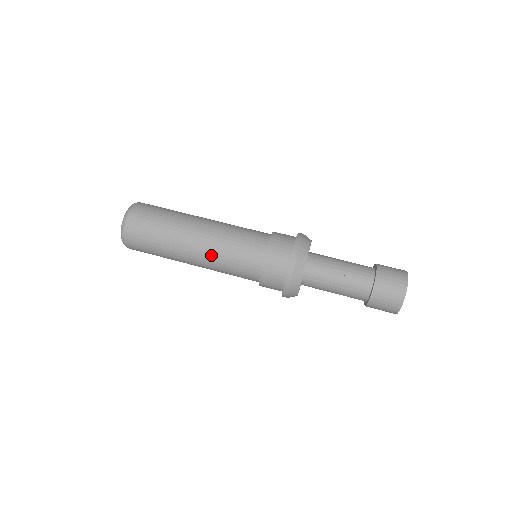
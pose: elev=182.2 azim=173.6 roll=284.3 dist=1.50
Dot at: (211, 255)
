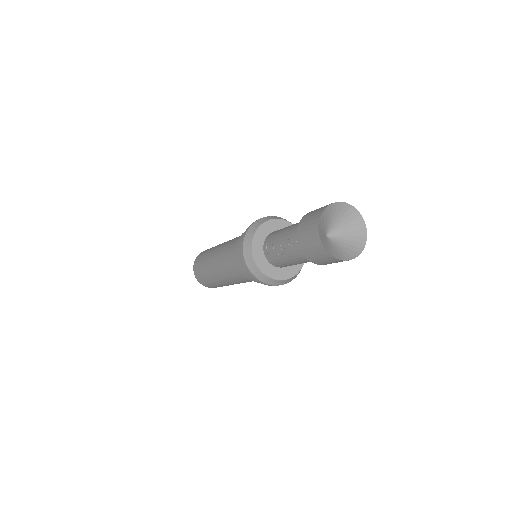
Dot at: (222, 272)
